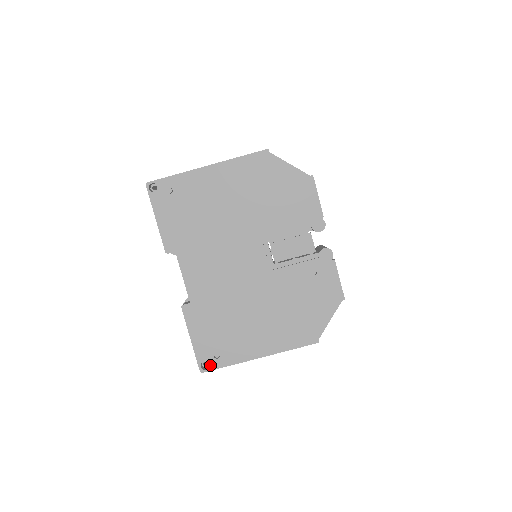
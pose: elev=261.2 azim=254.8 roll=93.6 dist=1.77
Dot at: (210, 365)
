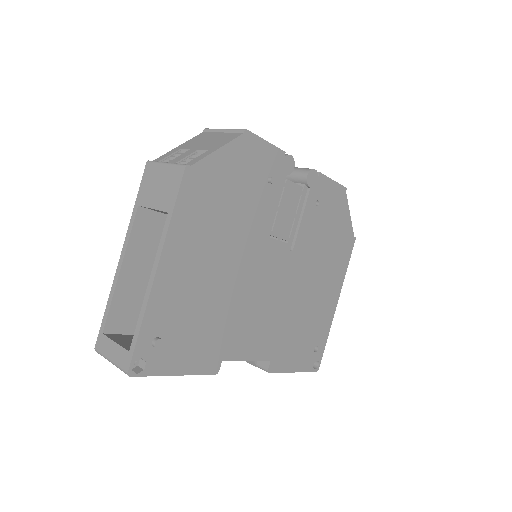
Dot at: (318, 359)
